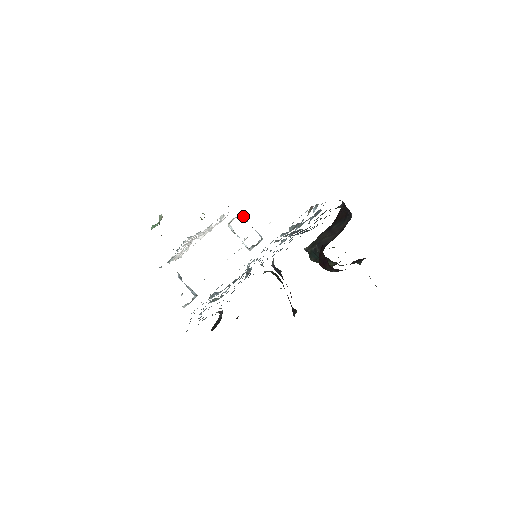
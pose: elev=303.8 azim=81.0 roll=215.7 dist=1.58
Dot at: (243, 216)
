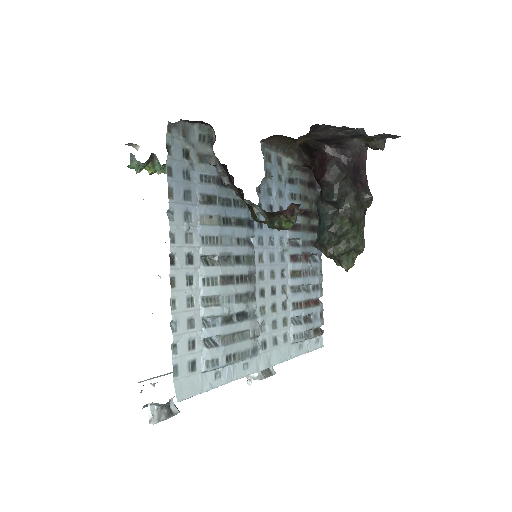
Dot at: occluded
